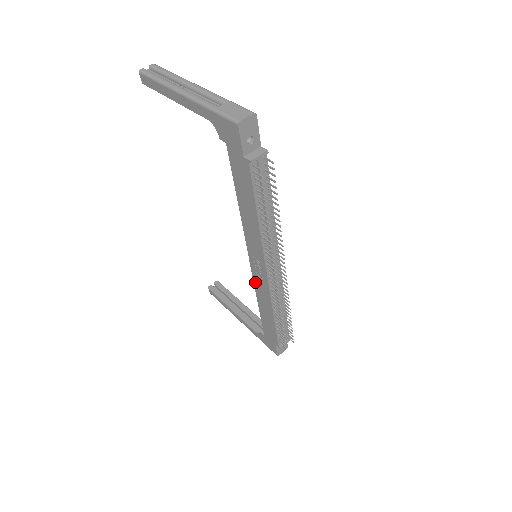
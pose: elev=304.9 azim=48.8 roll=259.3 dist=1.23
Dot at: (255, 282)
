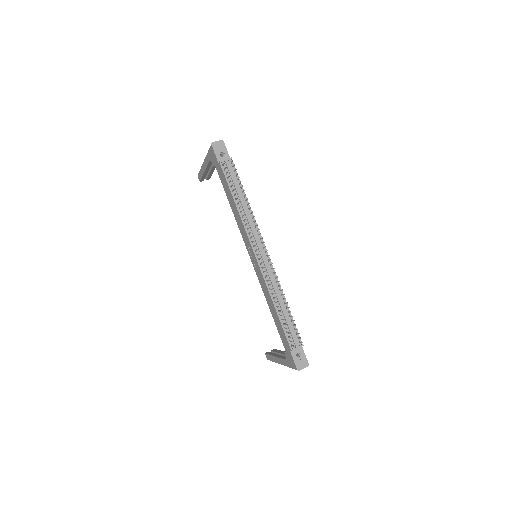
Dot at: (259, 279)
